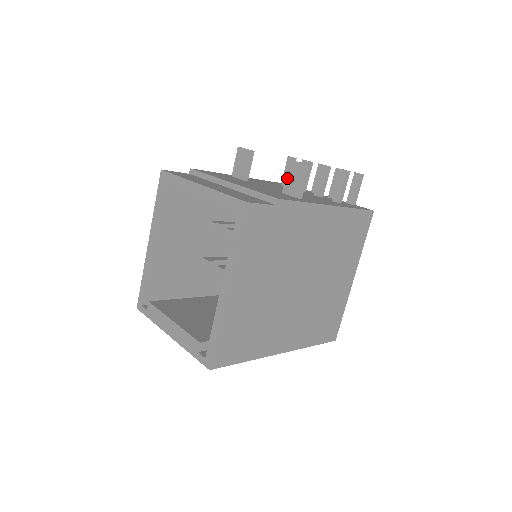
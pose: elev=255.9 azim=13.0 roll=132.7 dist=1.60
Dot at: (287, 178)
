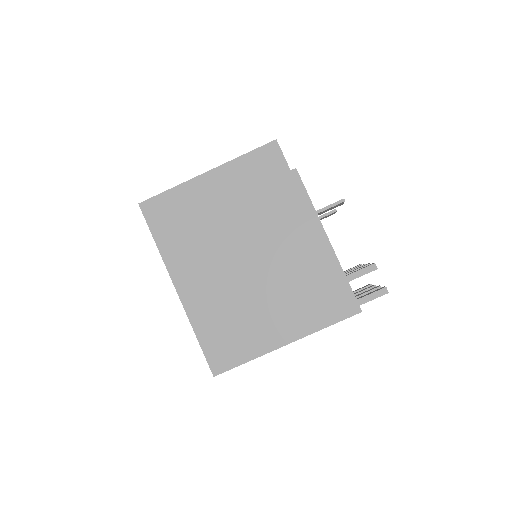
Dot at: occluded
